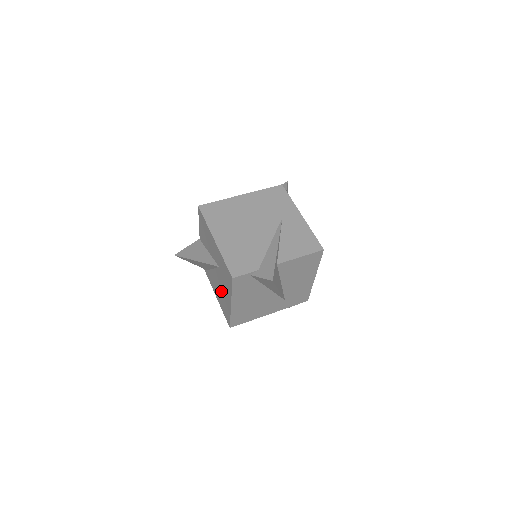
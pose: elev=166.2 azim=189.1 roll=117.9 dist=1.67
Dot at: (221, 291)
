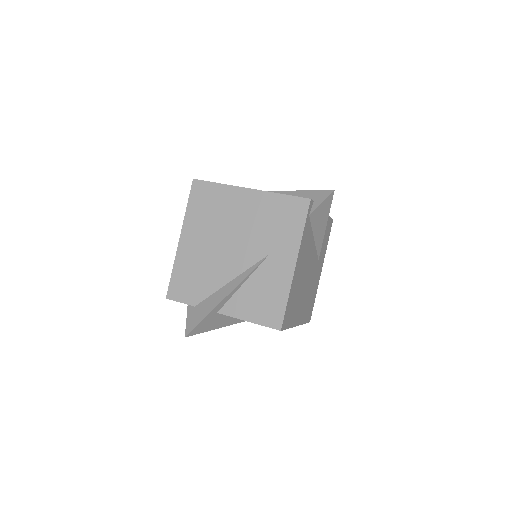
Dot at: occluded
